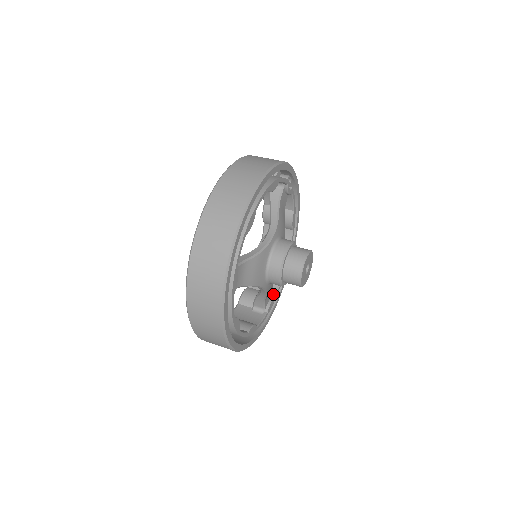
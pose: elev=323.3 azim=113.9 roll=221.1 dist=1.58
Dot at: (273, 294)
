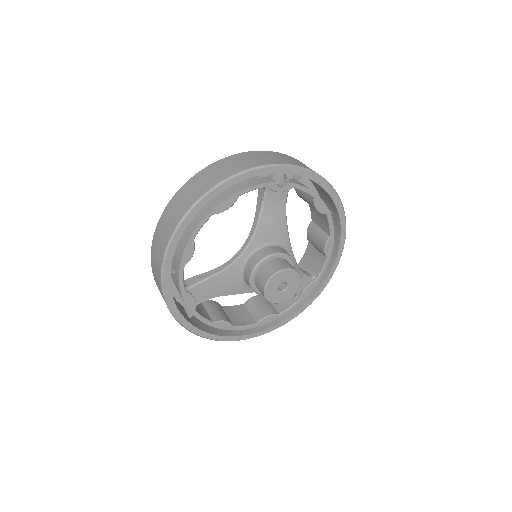
Dot at: (314, 278)
